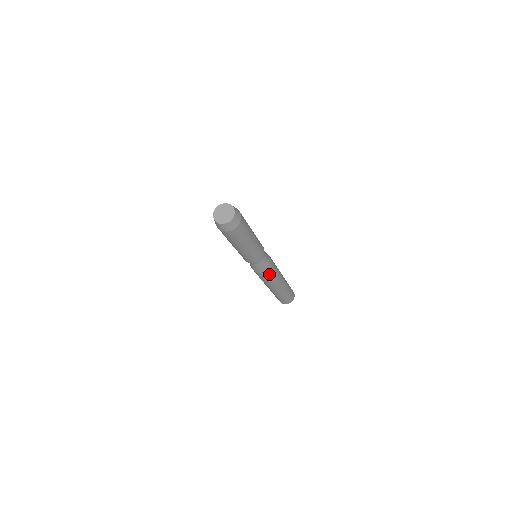
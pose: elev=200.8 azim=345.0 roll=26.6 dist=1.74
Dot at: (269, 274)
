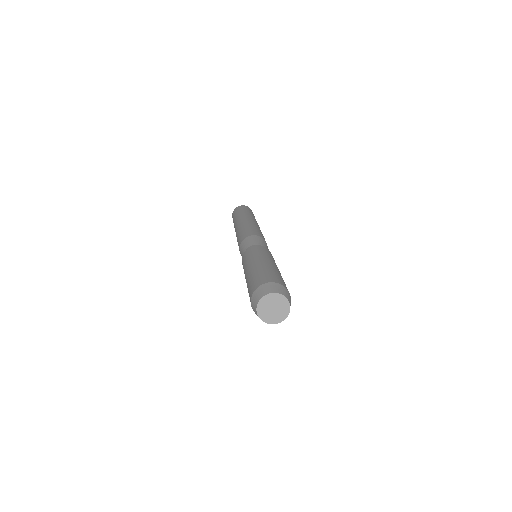
Dot at: occluded
